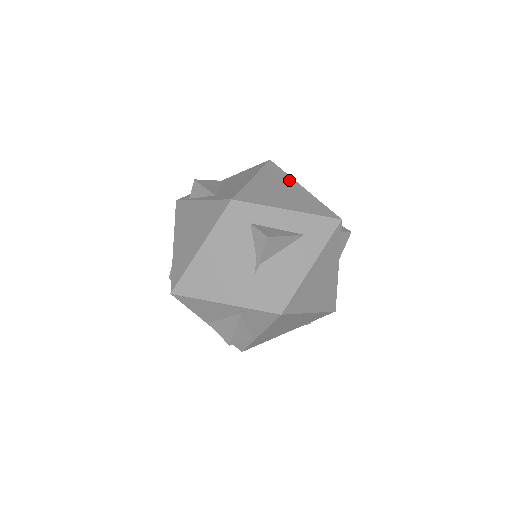
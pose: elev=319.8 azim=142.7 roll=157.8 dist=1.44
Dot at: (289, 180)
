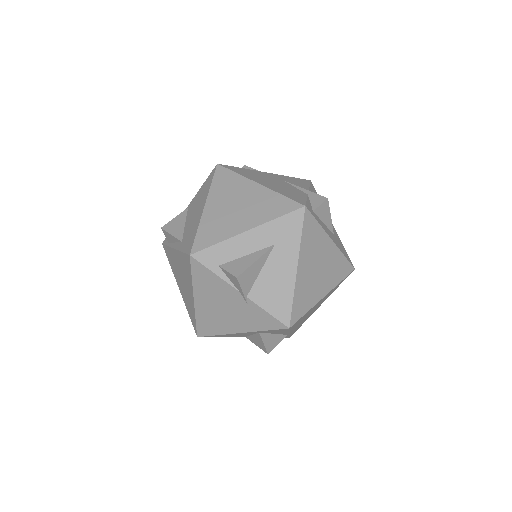
Dot at: (241, 183)
